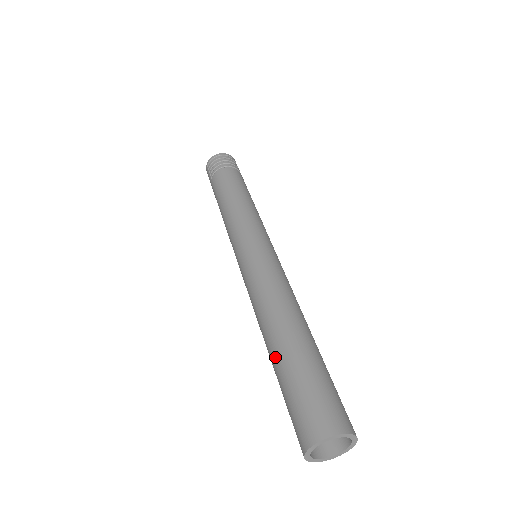
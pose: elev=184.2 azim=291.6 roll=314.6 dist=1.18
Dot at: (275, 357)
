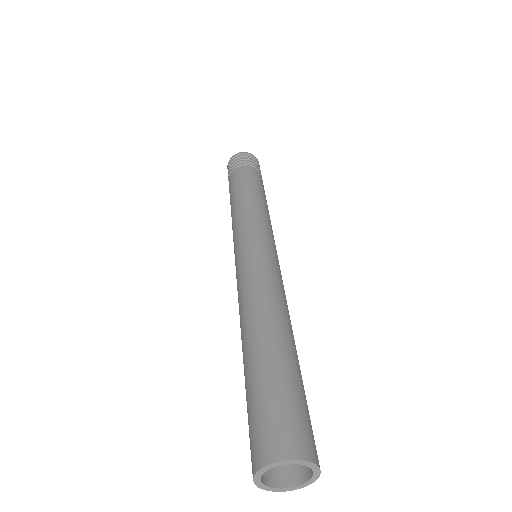
Dot at: (248, 360)
